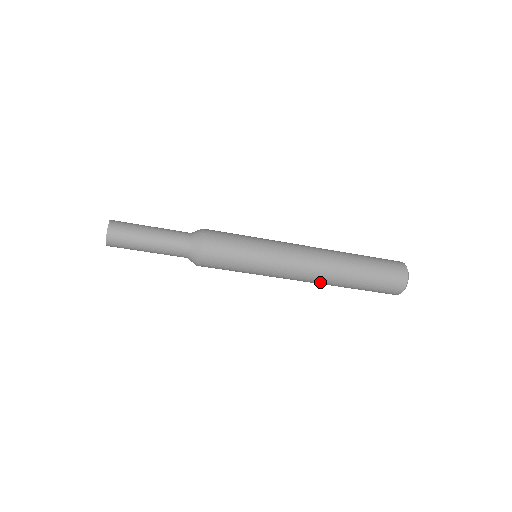
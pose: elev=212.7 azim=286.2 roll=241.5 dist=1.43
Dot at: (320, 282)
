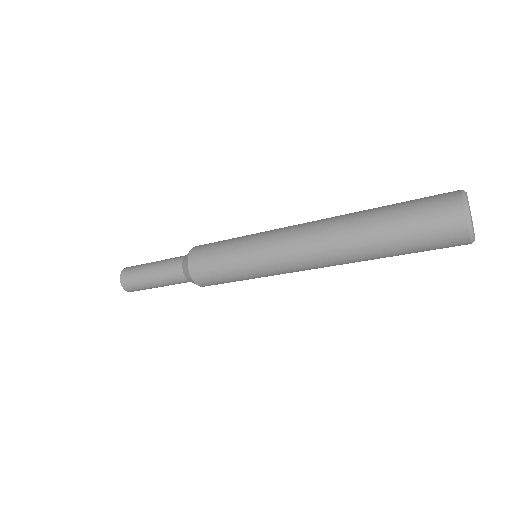
Dot at: (335, 263)
